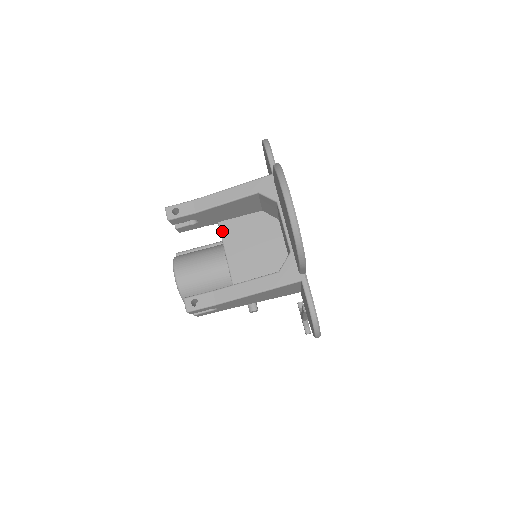
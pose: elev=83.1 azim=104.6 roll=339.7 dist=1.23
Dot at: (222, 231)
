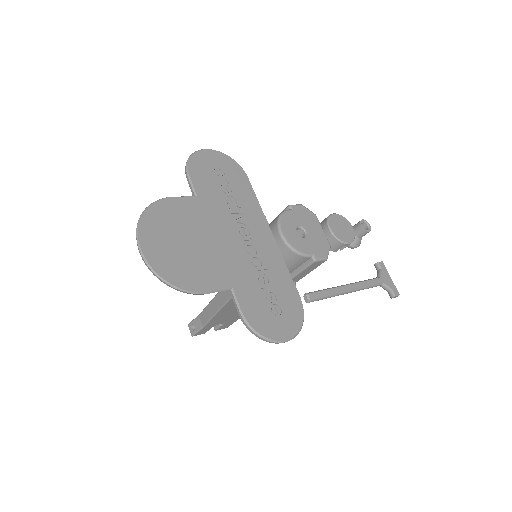
Dot at: occluded
